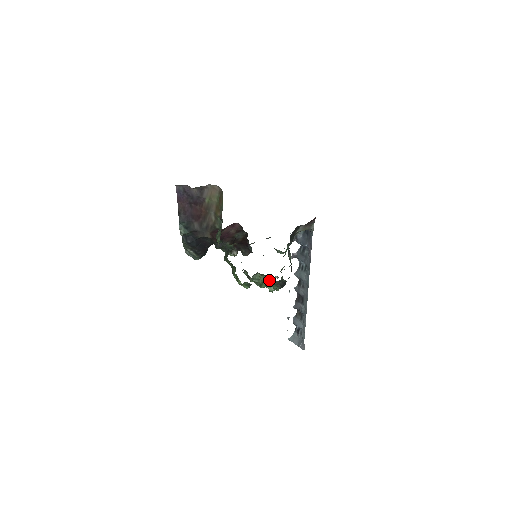
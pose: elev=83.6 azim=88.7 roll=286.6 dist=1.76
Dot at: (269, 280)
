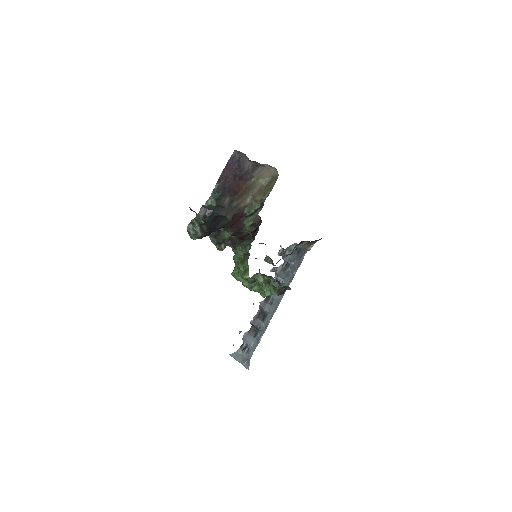
Dot at: (272, 283)
